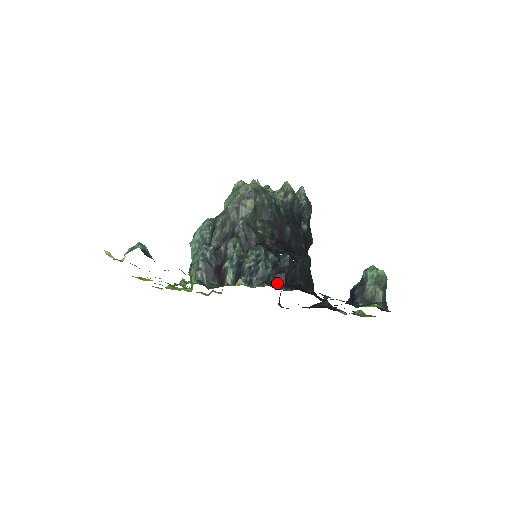
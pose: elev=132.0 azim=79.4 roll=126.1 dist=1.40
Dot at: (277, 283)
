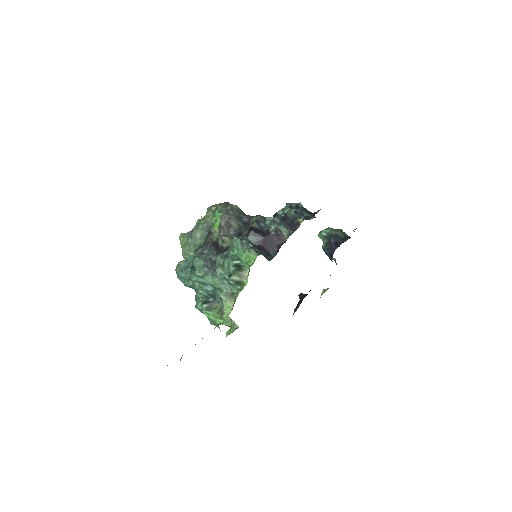
Dot at: occluded
